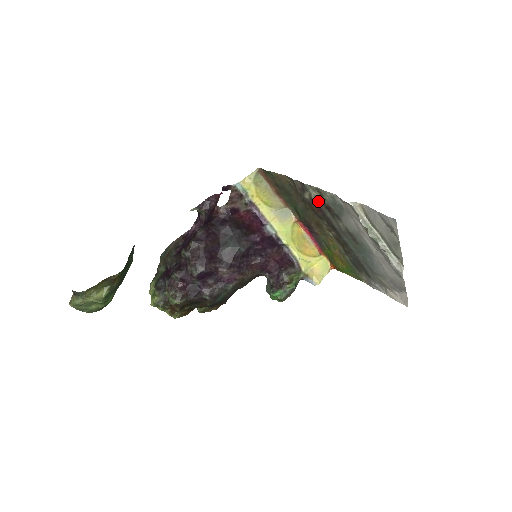
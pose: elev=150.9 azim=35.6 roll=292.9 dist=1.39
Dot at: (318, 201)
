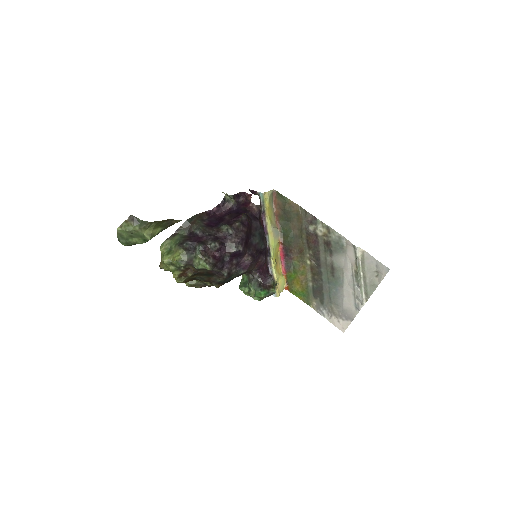
Dot at: (321, 235)
